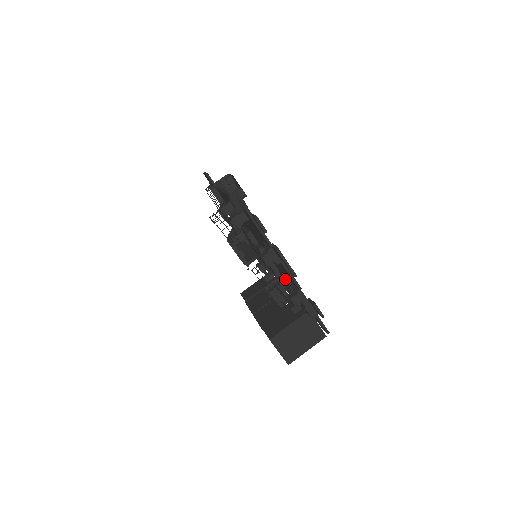
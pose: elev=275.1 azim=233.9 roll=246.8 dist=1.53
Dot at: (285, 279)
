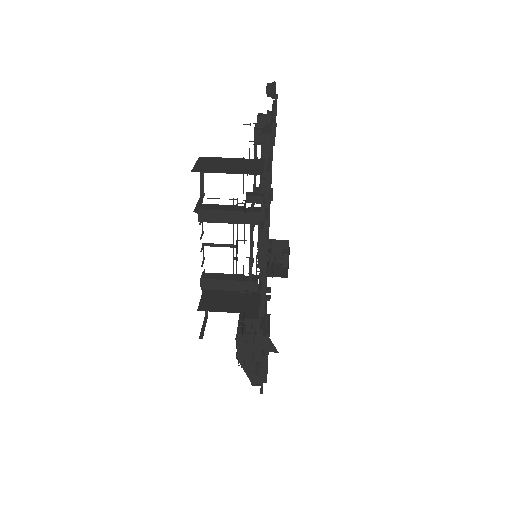
Dot at: occluded
